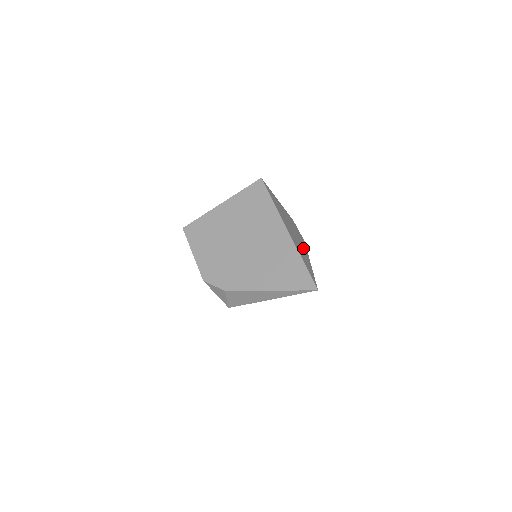
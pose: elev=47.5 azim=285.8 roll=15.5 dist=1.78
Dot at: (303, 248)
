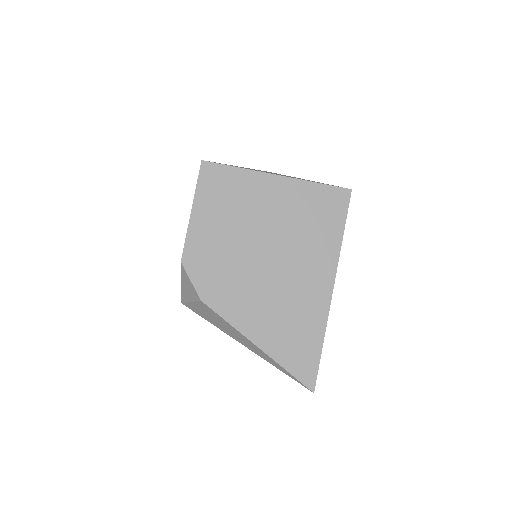
Dot at: occluded
